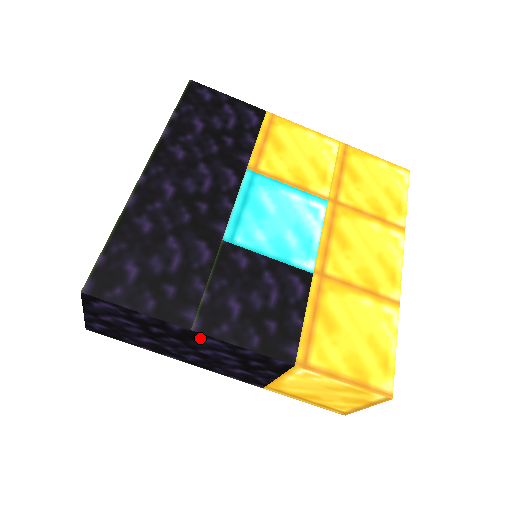
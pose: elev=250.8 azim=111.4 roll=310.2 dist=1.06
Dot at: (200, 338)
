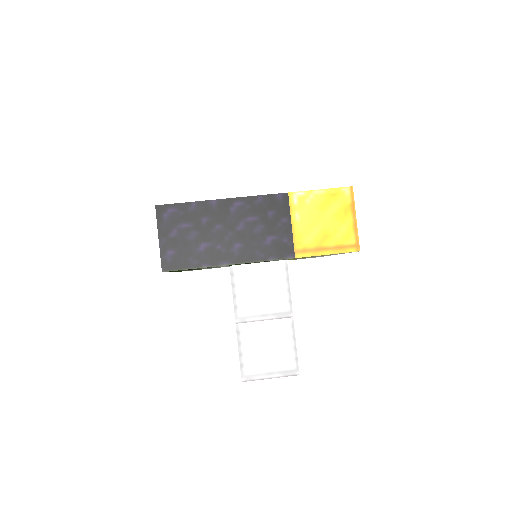
Dot at: (230, 206)
